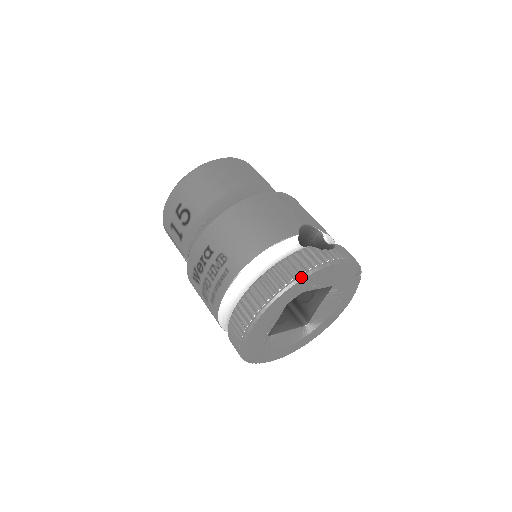
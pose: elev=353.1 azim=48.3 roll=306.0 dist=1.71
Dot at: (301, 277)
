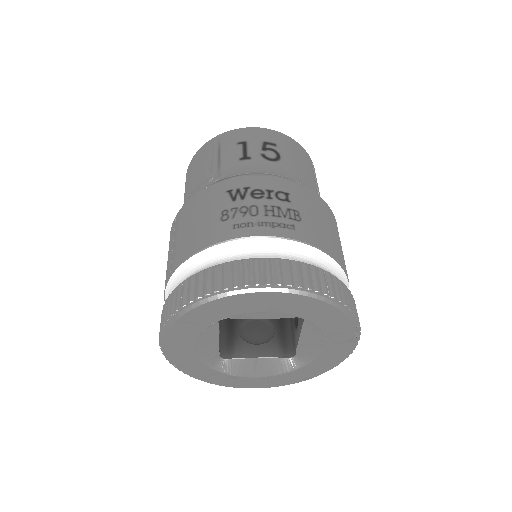
Dot at: (349, 314)
